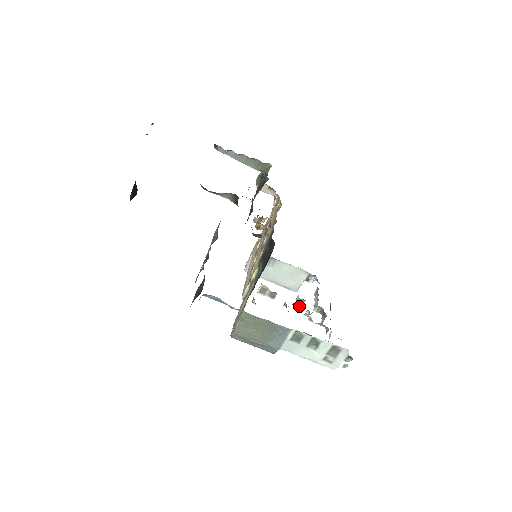
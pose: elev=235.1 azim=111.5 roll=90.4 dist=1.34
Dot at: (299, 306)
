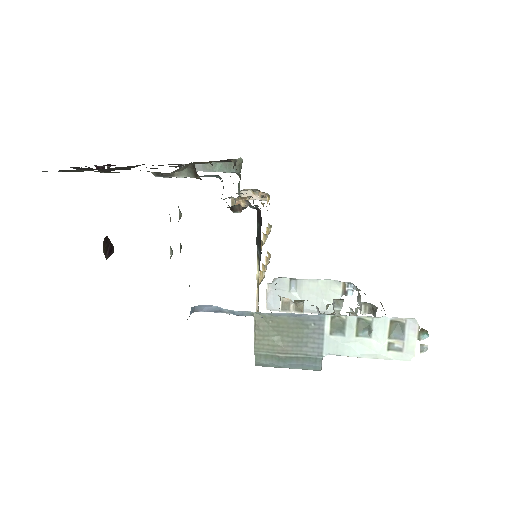
Dot at: (339, 313)
